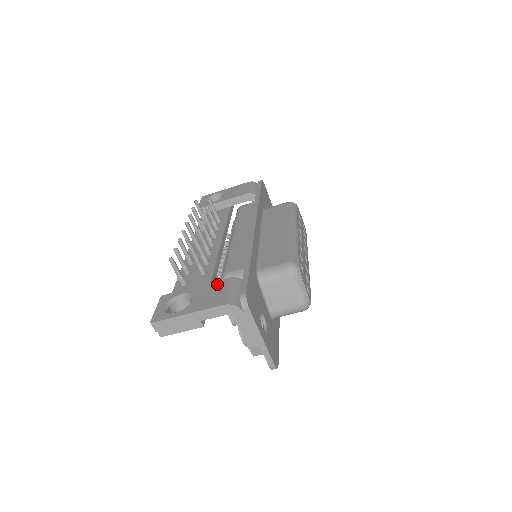
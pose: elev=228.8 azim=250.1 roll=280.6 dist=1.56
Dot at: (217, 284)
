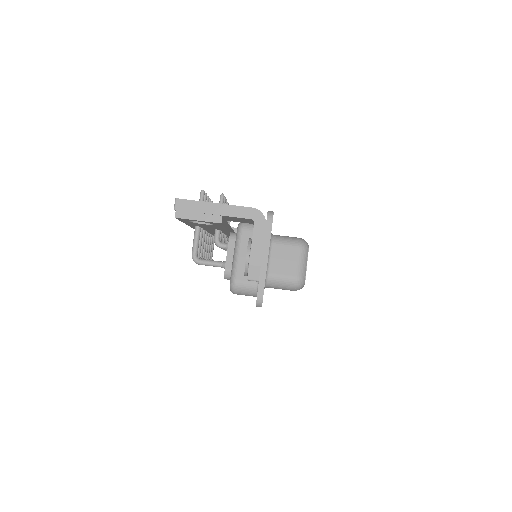
Dot at: occluded
